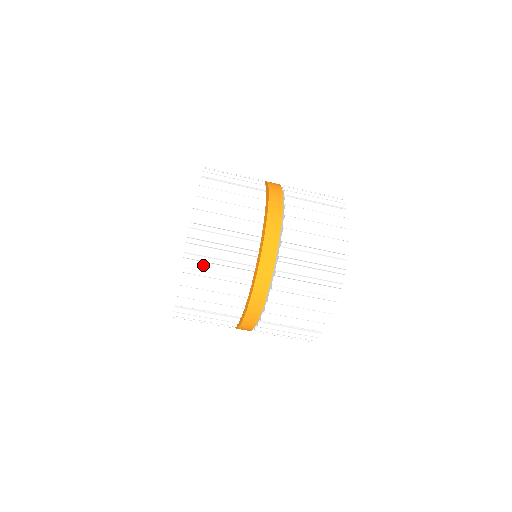
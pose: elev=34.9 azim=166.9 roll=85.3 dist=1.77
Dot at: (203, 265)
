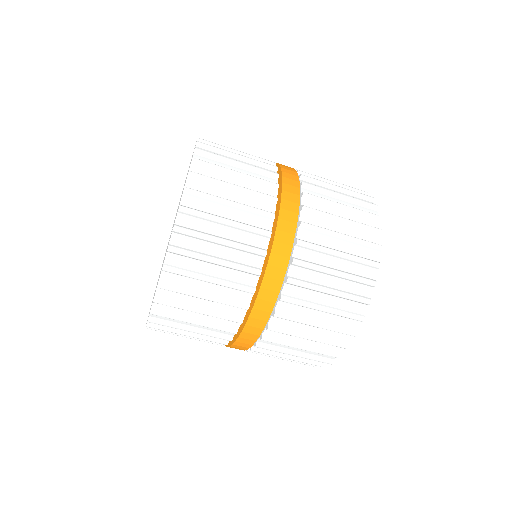
Dot at: occluded
